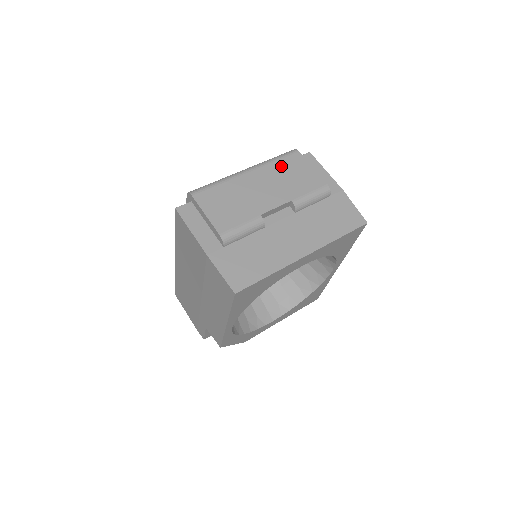
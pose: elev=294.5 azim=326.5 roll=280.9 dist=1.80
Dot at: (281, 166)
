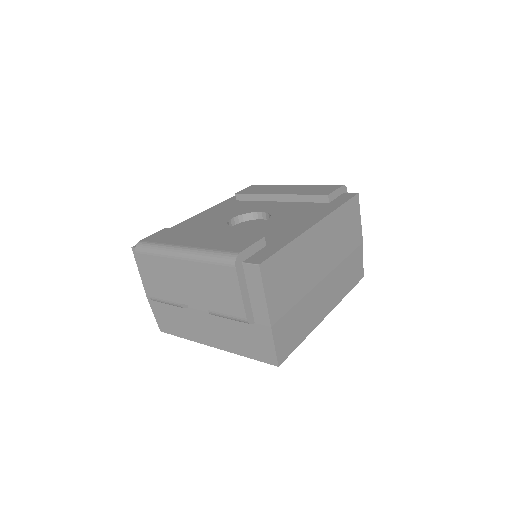
Dot at: (211, 272)
